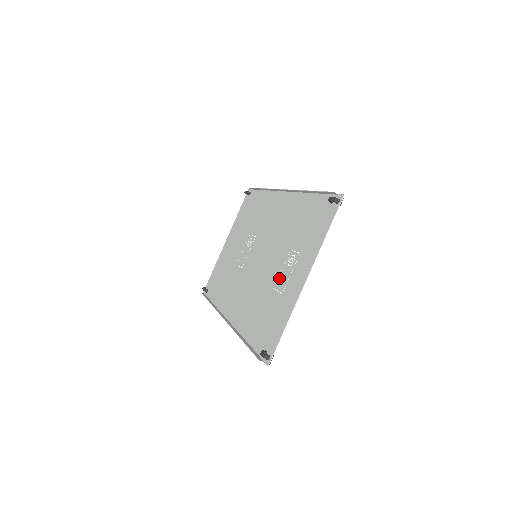
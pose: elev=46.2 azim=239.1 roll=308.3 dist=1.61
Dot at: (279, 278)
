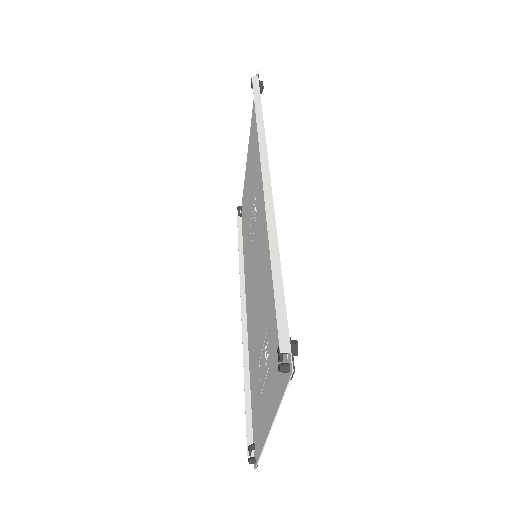
Dot at: (261, 359)
